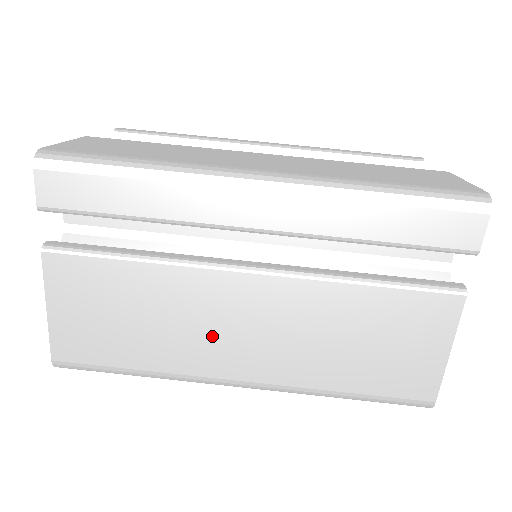
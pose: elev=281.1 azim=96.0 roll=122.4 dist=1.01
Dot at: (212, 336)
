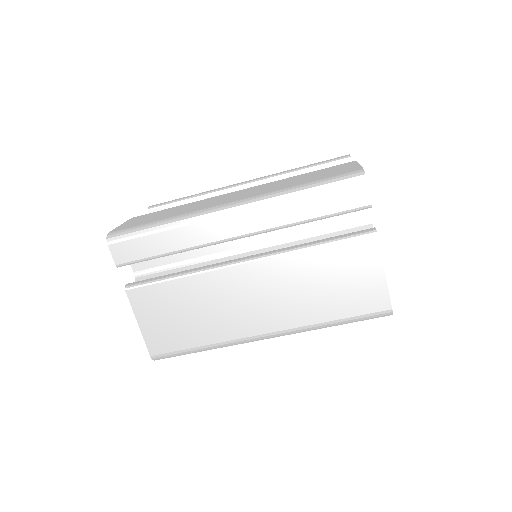
Dot at: (236, 310)
